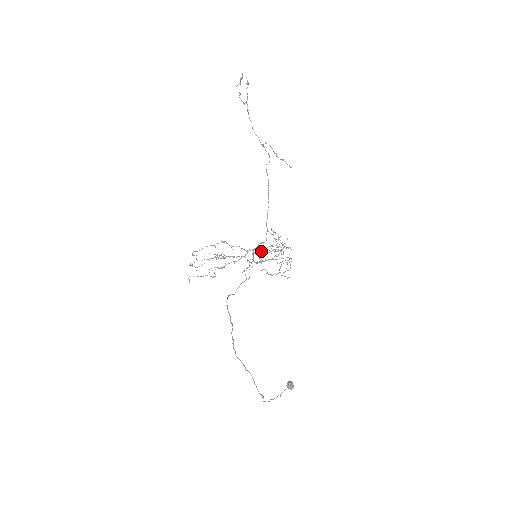
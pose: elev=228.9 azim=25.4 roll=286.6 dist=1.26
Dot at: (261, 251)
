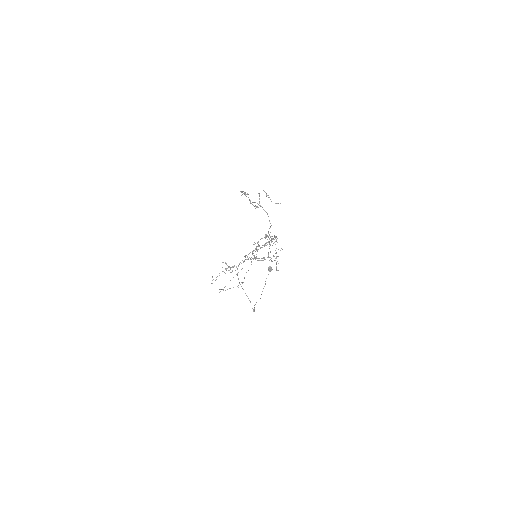
Dot at: occluded
